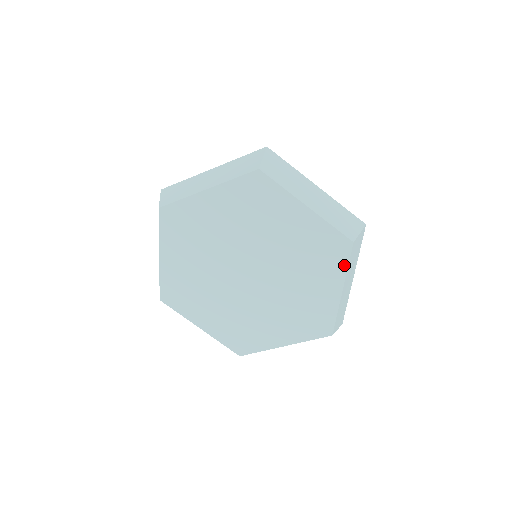
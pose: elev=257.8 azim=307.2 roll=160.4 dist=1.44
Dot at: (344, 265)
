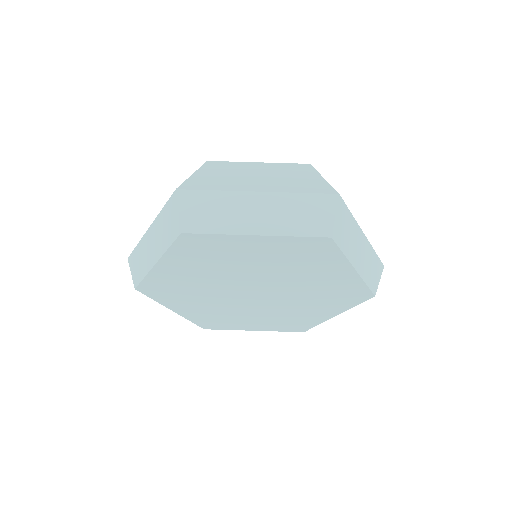
Dot at: (338, 255)
